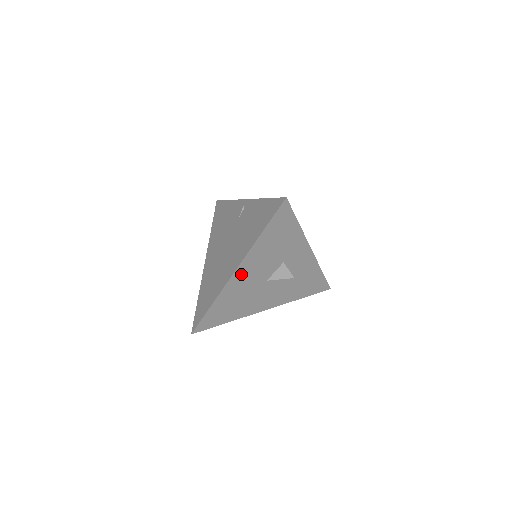
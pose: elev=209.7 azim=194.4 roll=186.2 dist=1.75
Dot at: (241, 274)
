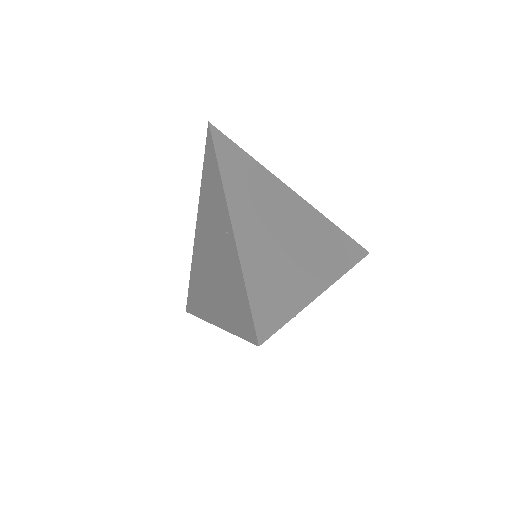
Dot at: occluded
